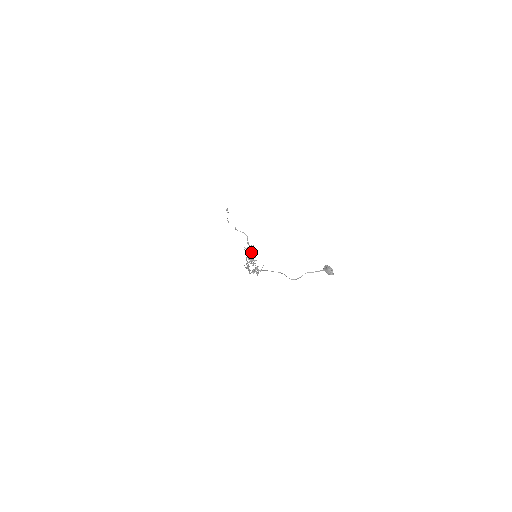
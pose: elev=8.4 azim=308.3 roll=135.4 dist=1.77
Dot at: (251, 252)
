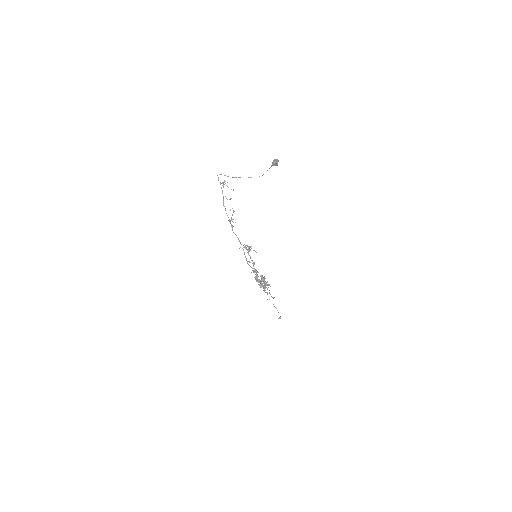
Dot at: (263, 281)
